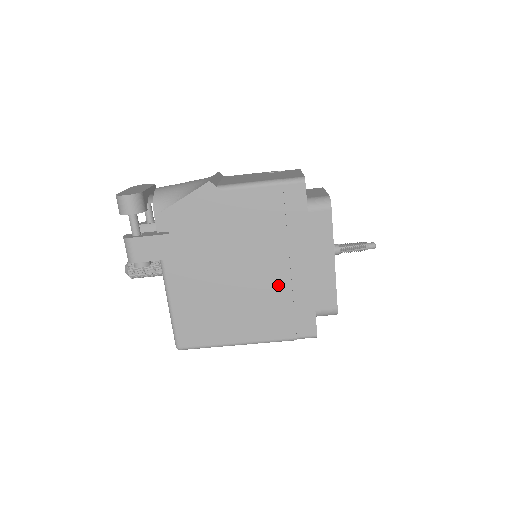
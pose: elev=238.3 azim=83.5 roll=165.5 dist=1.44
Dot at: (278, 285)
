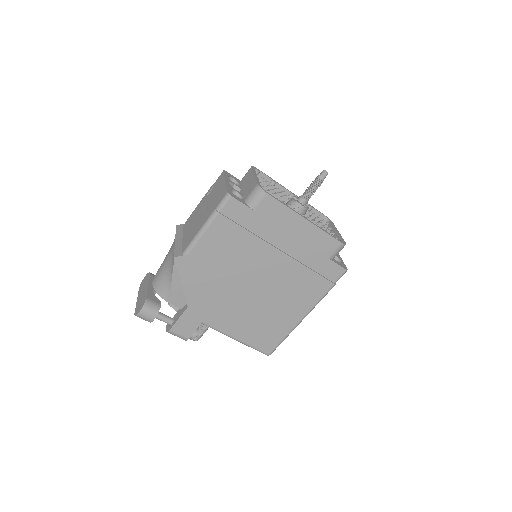
Dot at: (286, 268)
